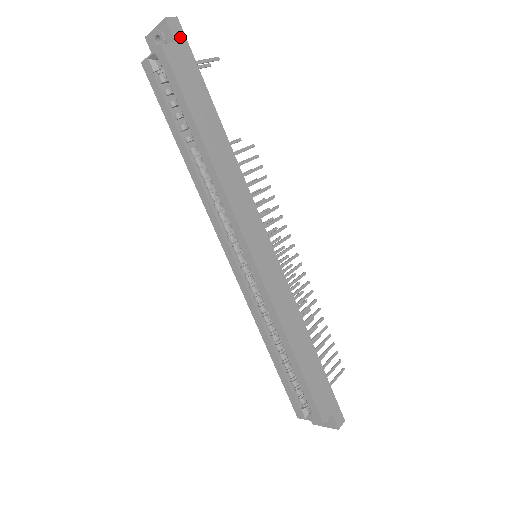
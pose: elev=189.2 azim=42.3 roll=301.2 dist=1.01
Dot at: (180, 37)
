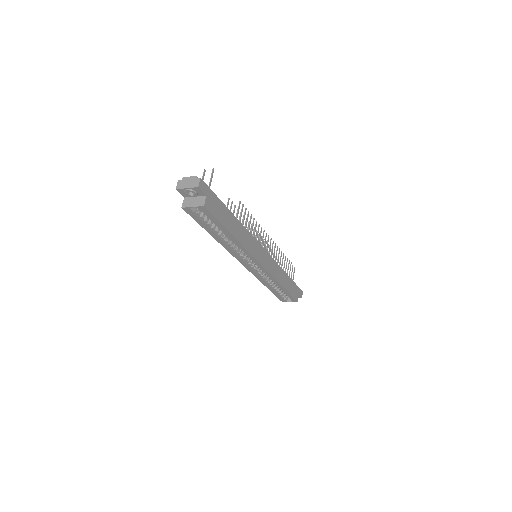
Dot at: (206, 189)
